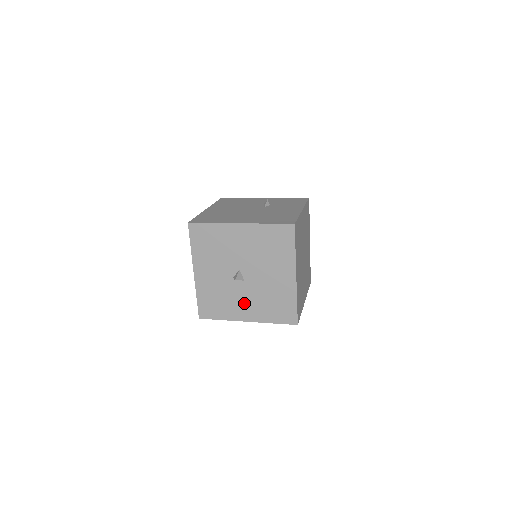
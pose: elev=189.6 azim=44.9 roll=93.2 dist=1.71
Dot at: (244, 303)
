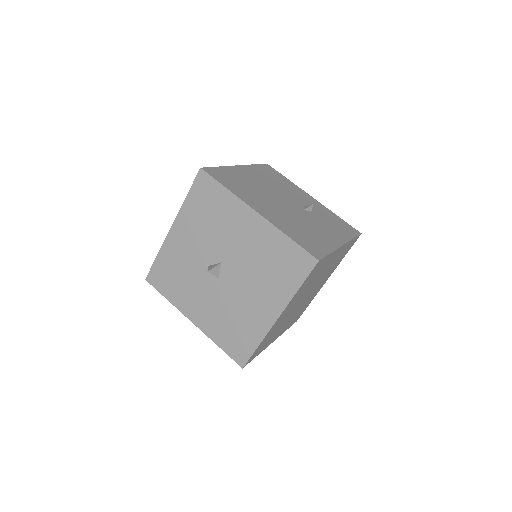
Dot at: (202, 301)
